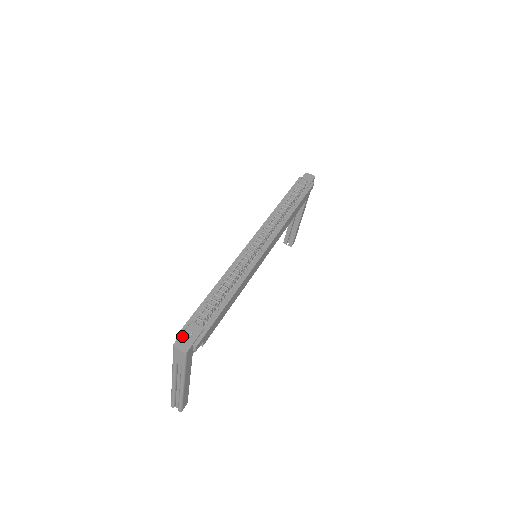
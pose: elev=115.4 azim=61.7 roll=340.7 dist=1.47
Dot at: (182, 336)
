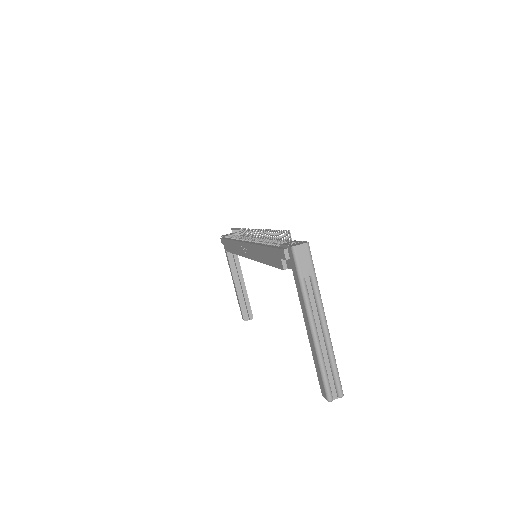
Dot at: (288, 245)
